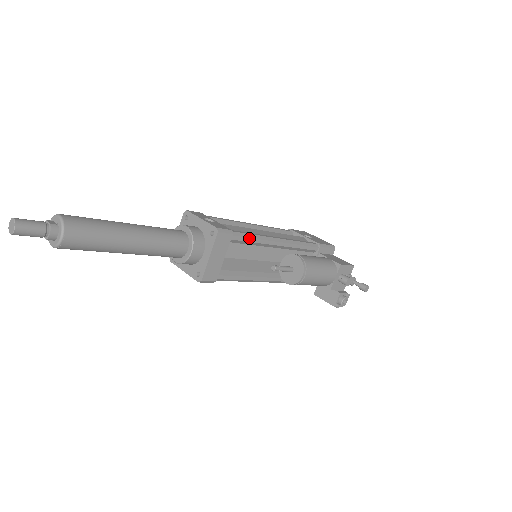
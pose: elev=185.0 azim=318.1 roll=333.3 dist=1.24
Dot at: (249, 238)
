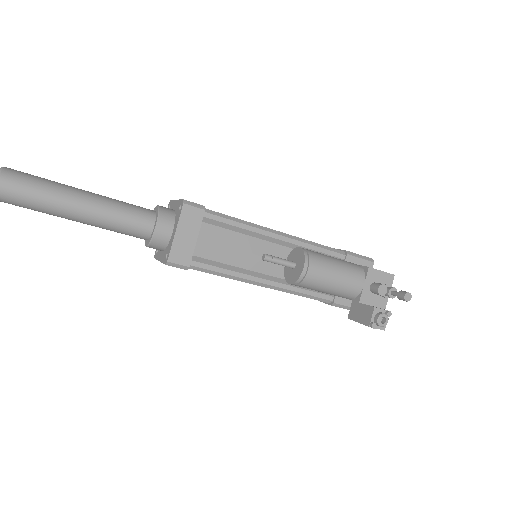
Dot at: (232, 221)
